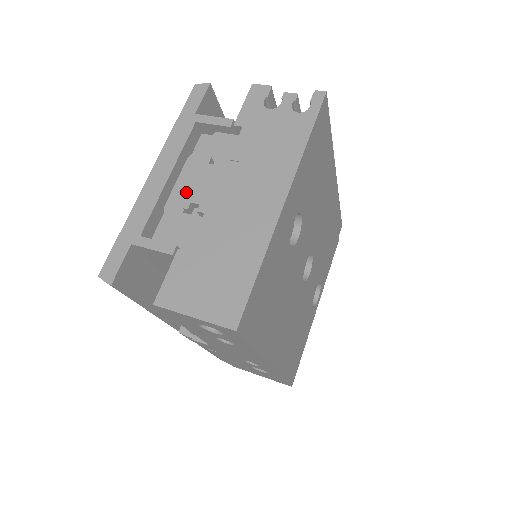
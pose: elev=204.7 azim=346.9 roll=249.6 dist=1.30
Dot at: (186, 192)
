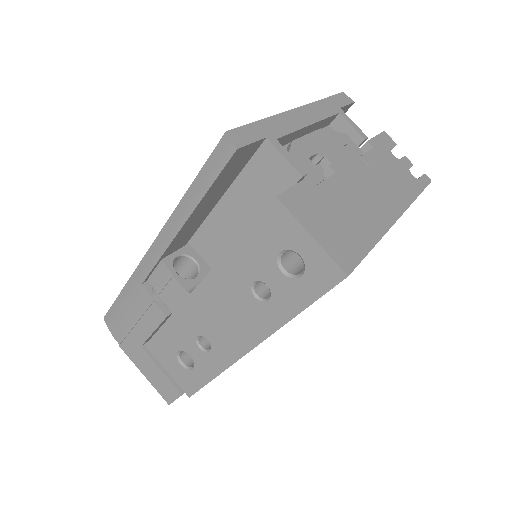
Dot at: (314, 148)
